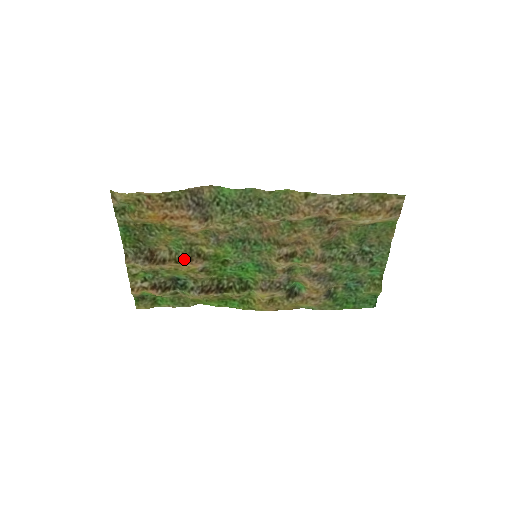
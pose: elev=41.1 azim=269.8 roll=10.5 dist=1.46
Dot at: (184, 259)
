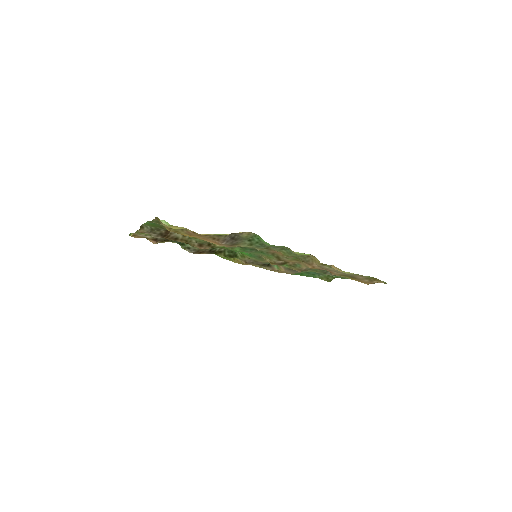
Dot at: (195, 243)
